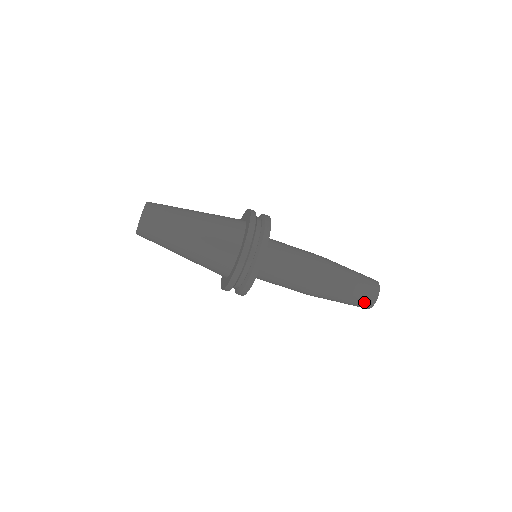
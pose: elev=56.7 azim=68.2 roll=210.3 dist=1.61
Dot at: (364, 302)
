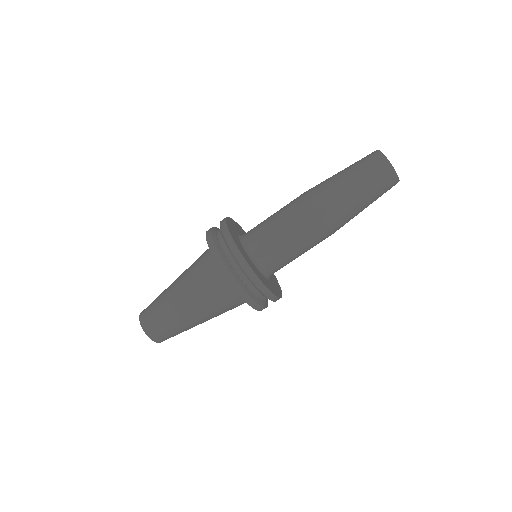
Dot at: (385, 184)
